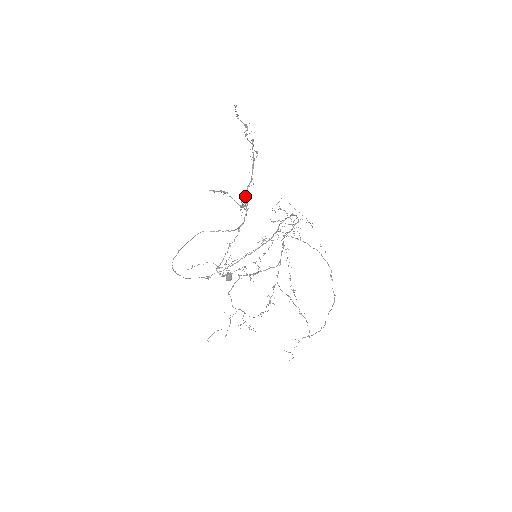
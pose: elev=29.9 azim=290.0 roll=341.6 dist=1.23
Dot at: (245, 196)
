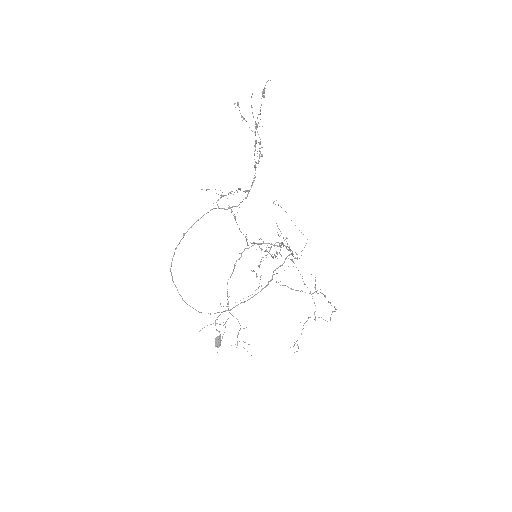
Dot at: (264, 91)
